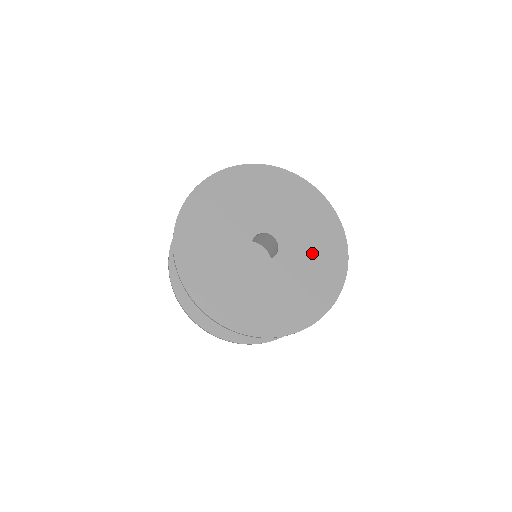
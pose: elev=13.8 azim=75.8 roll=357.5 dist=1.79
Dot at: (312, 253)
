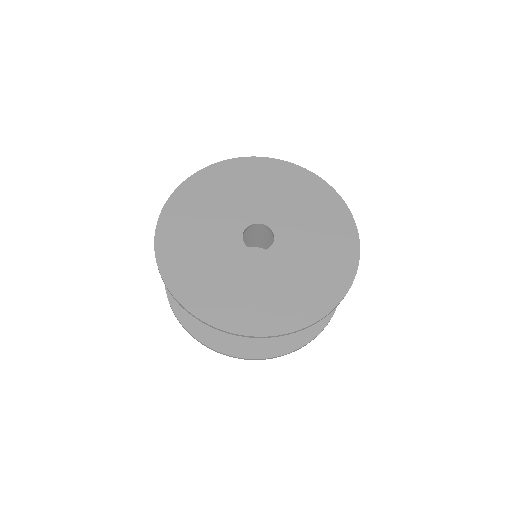
Dot at: (315, 242)
